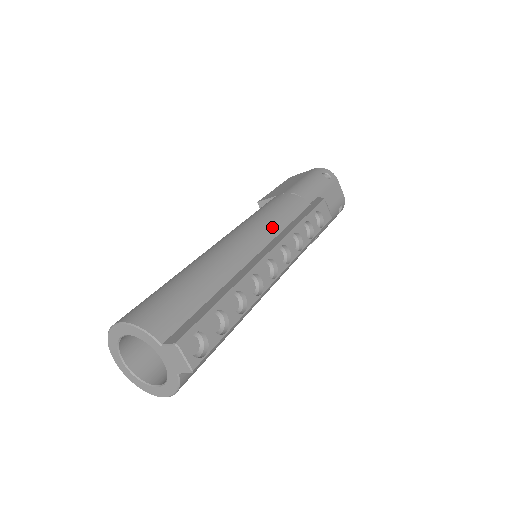
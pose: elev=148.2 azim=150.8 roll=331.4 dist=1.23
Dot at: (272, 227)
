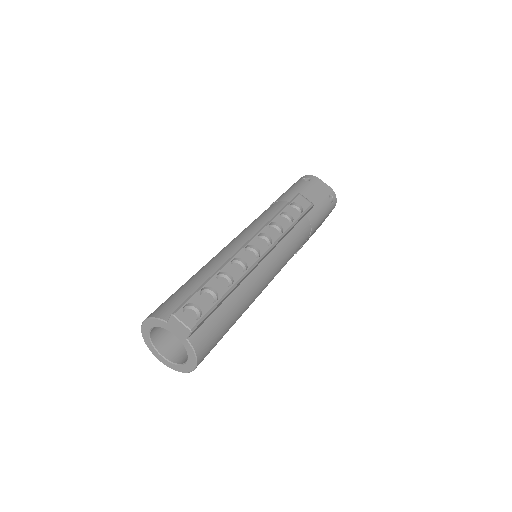
Dot at: (255, 228)
